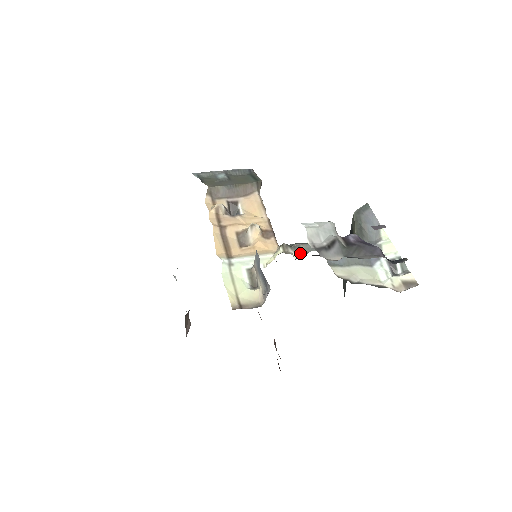
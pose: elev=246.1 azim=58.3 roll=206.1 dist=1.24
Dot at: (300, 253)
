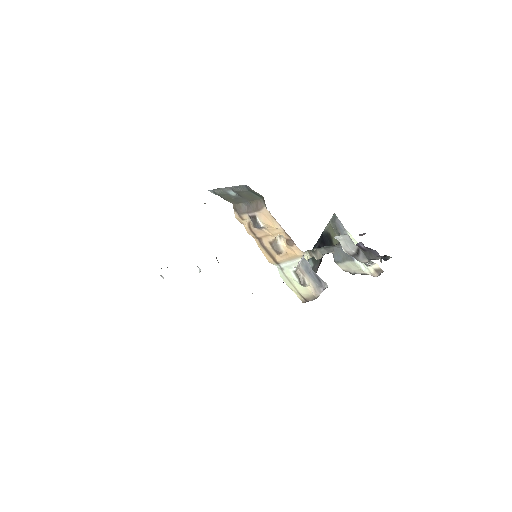
Dot at: (318, 256)
